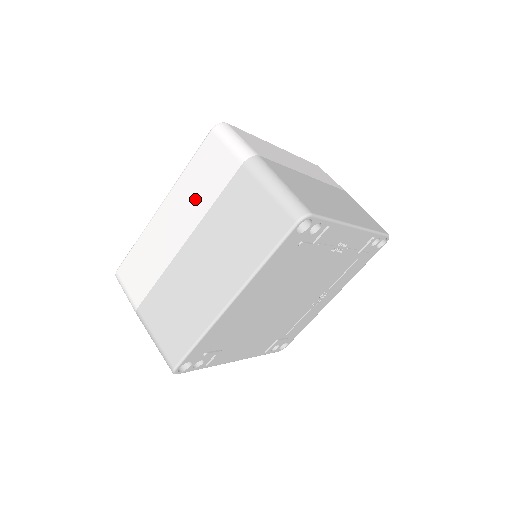
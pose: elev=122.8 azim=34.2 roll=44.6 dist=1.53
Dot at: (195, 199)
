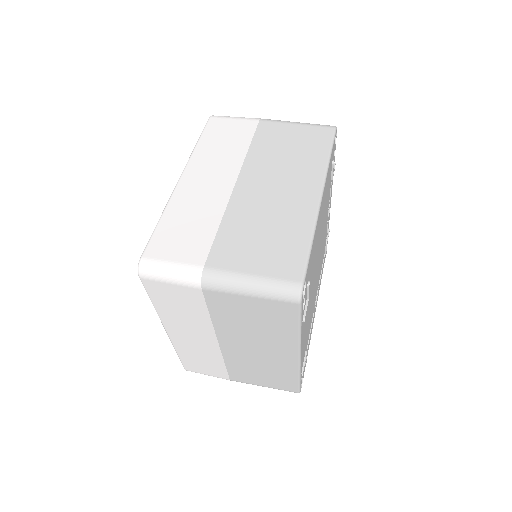
Dot at: (224, 155)
